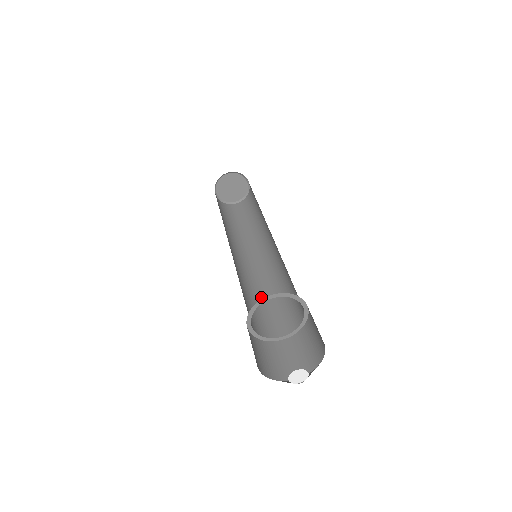
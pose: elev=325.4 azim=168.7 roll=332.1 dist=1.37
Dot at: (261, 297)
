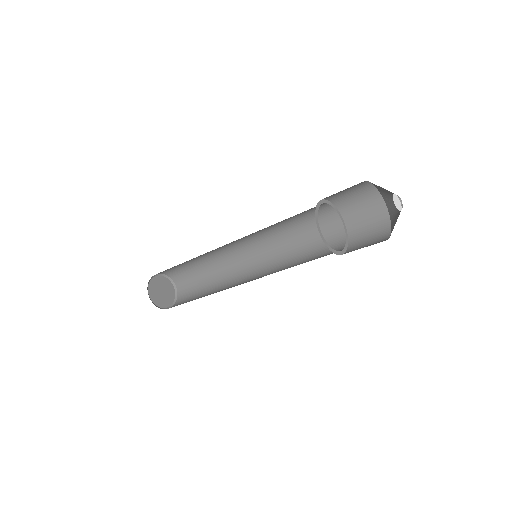
Dot at: occluded
